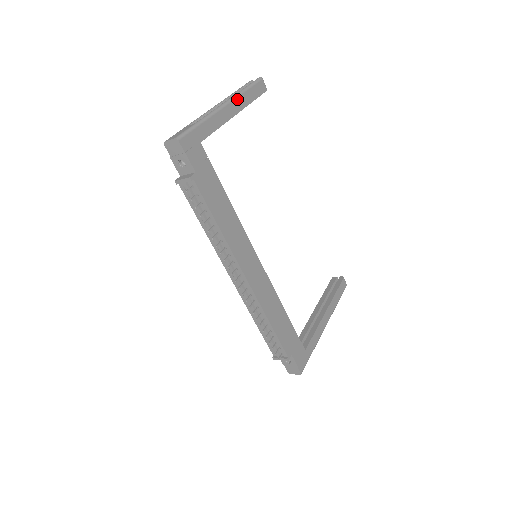
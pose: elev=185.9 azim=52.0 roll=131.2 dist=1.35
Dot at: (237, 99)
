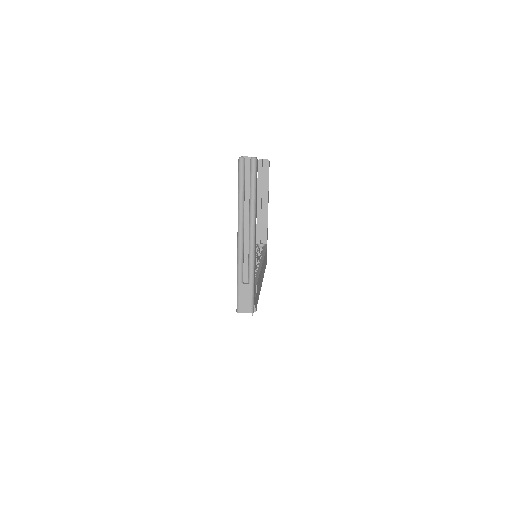
Dot at: (255, 217)
